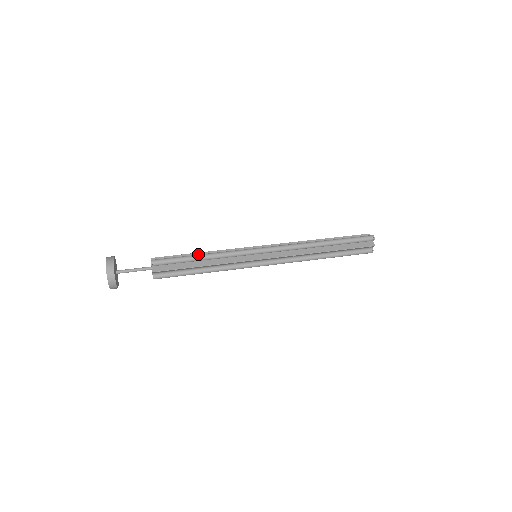
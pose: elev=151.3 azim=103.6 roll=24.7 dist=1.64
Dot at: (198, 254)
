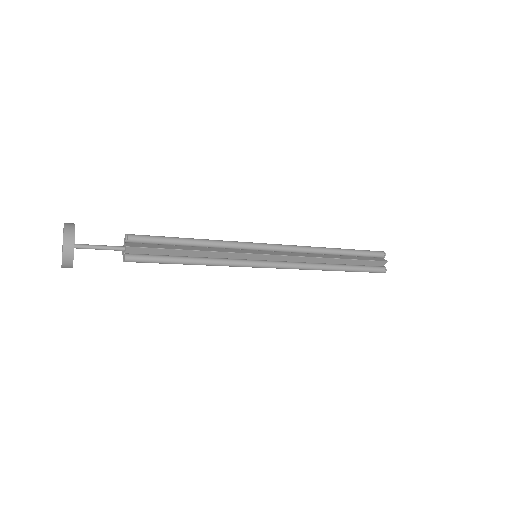
Dot at: occluded
